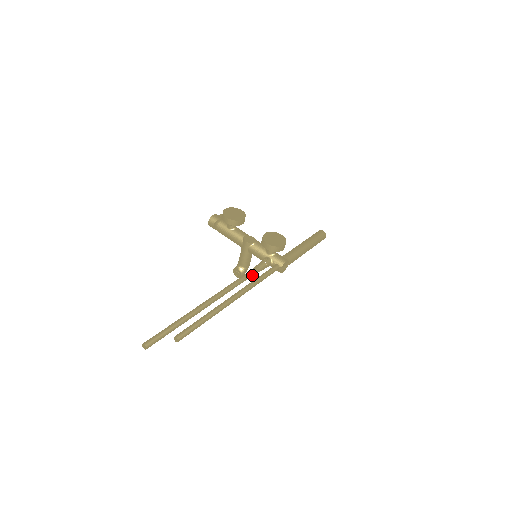
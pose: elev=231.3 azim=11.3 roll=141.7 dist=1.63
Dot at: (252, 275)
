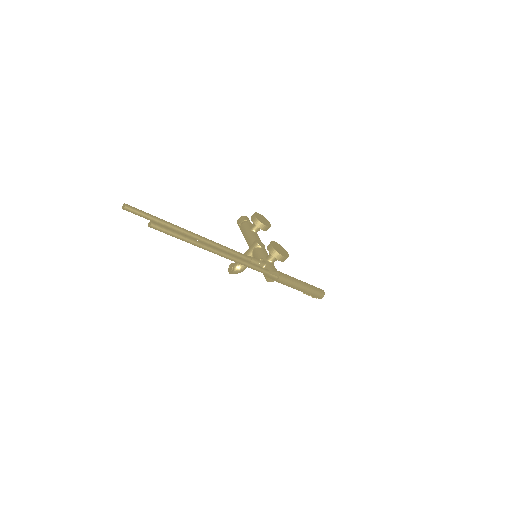
Dot at: (242, 258)
